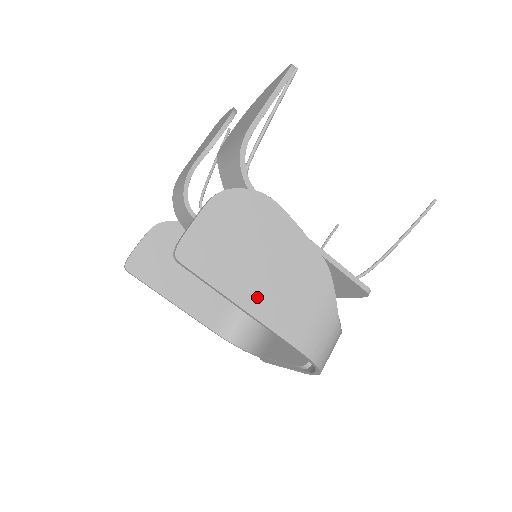
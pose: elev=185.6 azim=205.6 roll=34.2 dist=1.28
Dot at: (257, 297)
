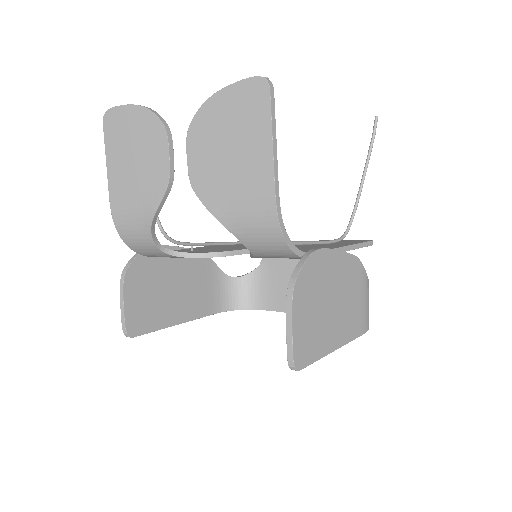
Dot at: (339, 332)
